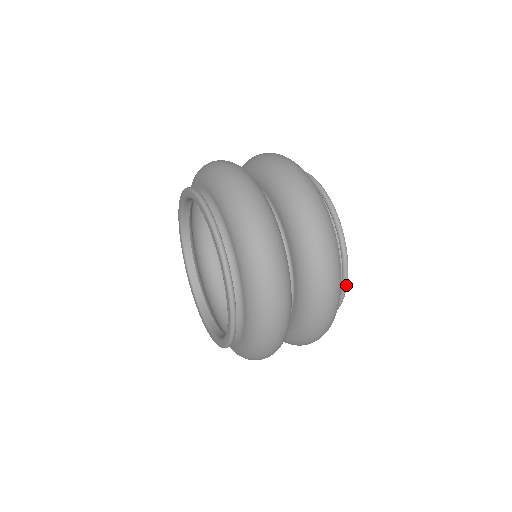
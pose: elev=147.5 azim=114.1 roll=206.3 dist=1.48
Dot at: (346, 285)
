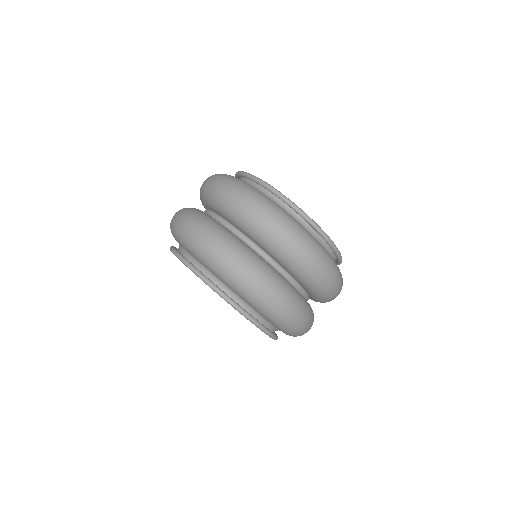
Dot at: occluded
